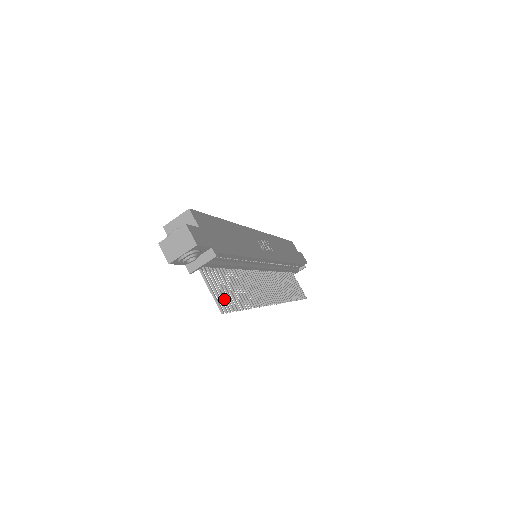
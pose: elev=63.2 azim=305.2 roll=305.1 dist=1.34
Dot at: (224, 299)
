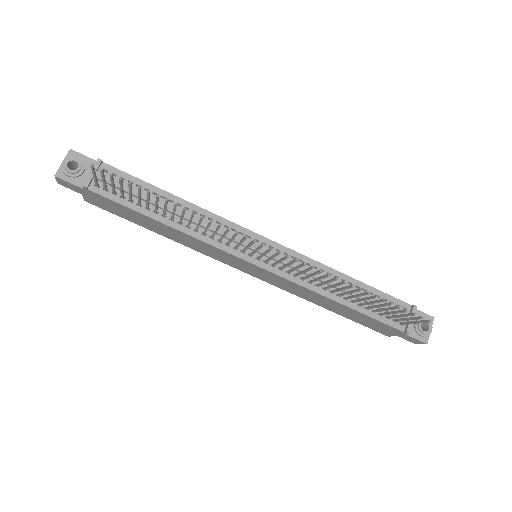
Dot at: (112, 179)
